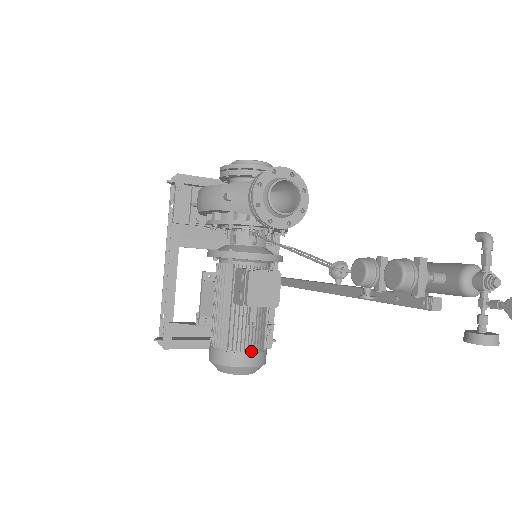
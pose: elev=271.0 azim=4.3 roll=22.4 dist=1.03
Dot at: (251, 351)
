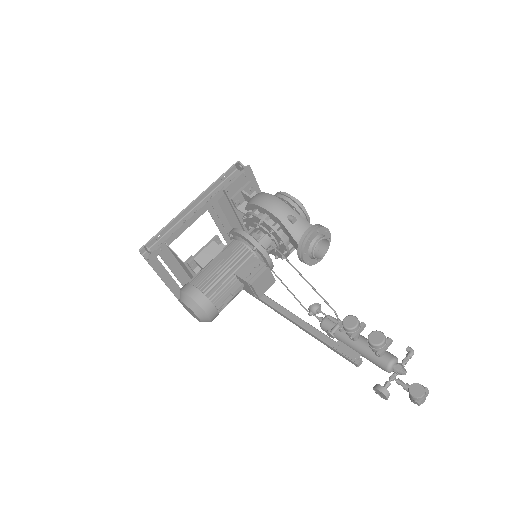
Dot at: (218, 309)
